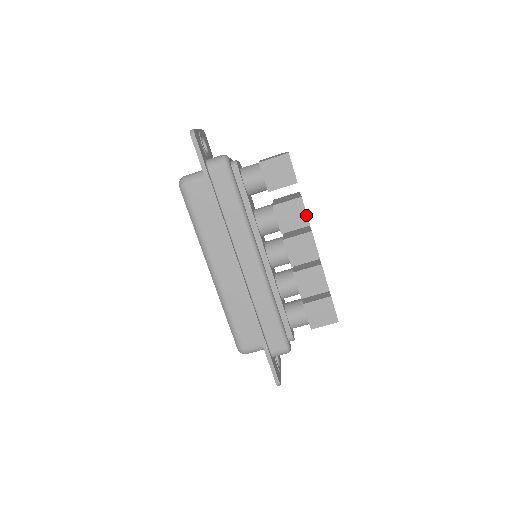
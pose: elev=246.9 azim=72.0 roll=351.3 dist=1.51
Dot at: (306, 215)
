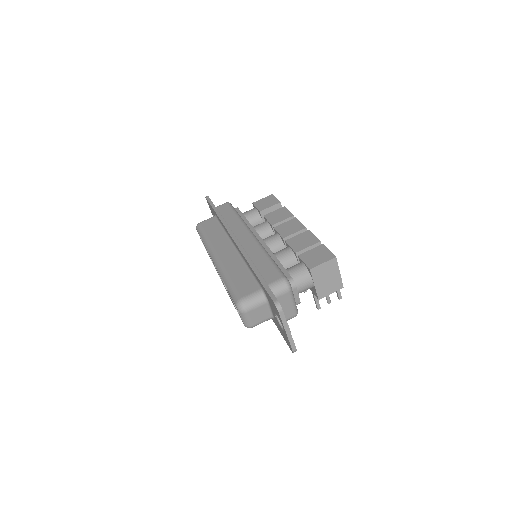
Dot at: (290, 212)
